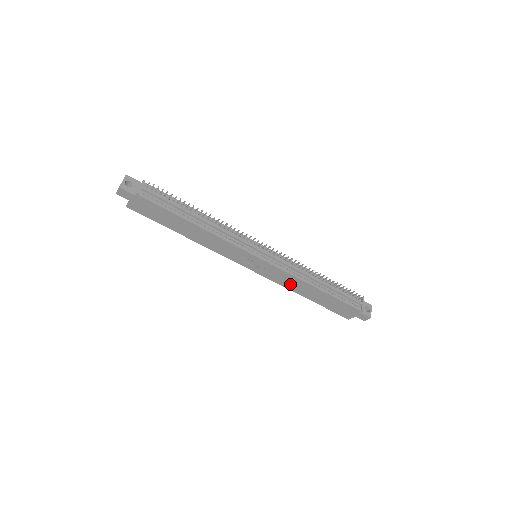
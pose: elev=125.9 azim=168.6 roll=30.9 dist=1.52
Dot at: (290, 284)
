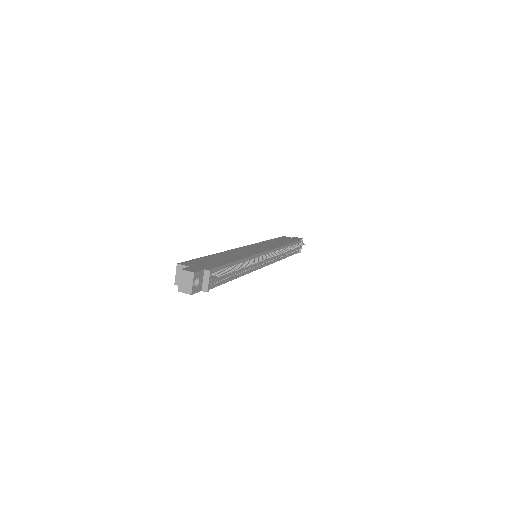
Dot at: occluded
